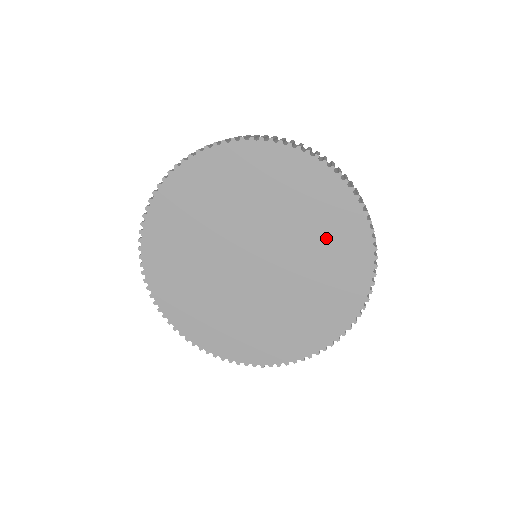
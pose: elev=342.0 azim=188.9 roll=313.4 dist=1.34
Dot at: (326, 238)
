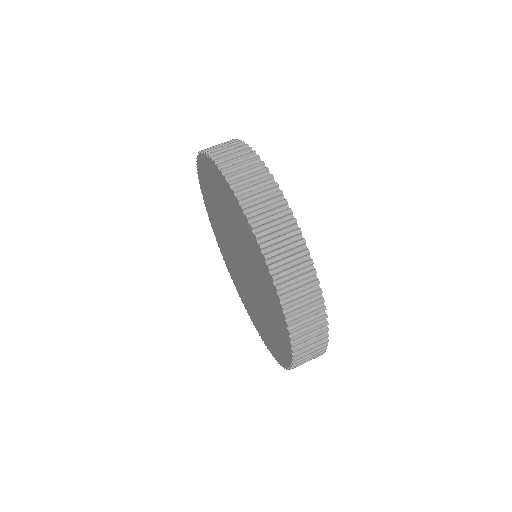
Dot at: (272, 322)
